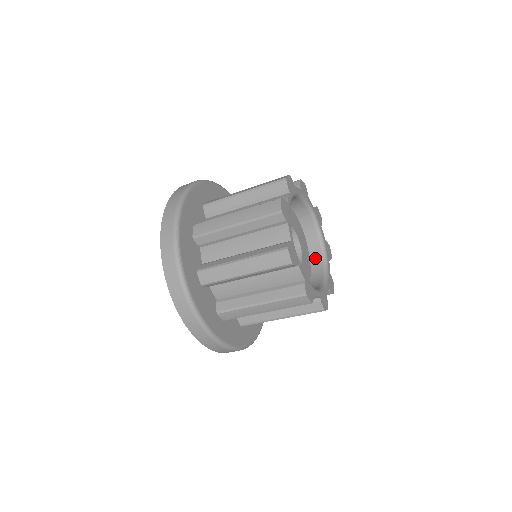
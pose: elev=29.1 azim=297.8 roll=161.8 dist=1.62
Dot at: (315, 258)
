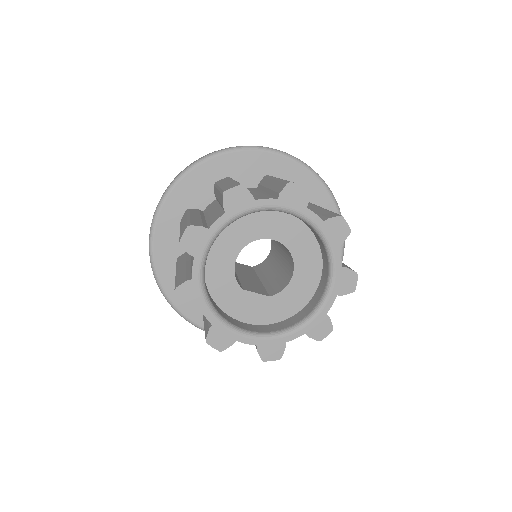
Dot at: occluded
